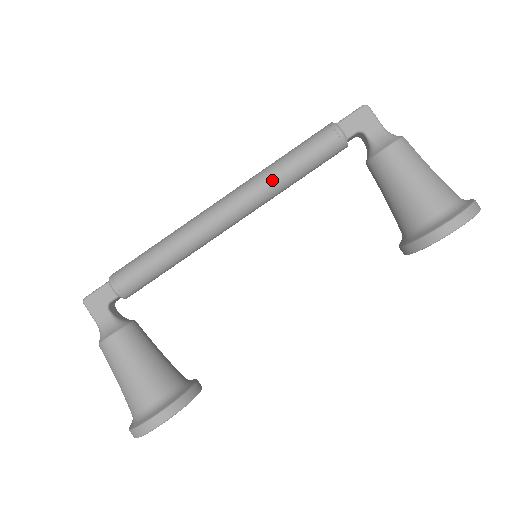
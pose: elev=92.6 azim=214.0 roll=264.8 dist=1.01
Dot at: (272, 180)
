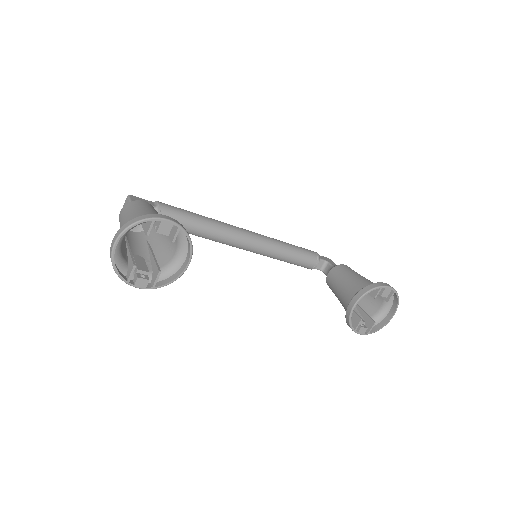
Dot at: (278, 240)
